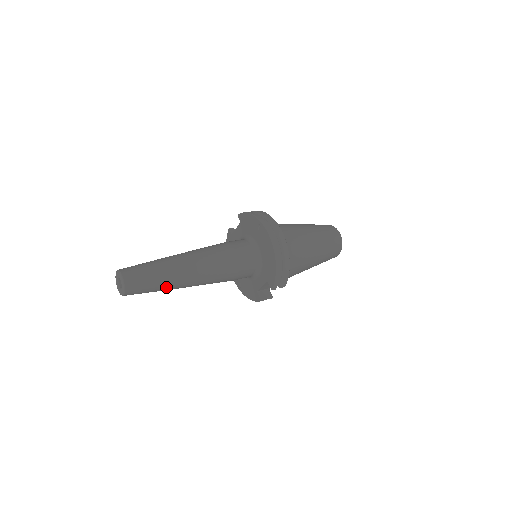
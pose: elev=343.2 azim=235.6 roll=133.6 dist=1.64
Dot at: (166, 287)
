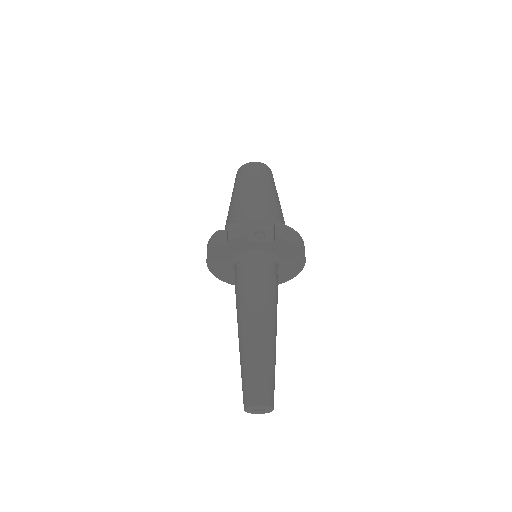
Dot at: occluded
